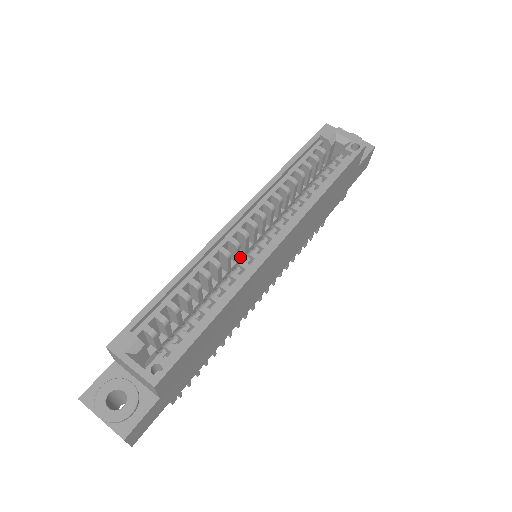
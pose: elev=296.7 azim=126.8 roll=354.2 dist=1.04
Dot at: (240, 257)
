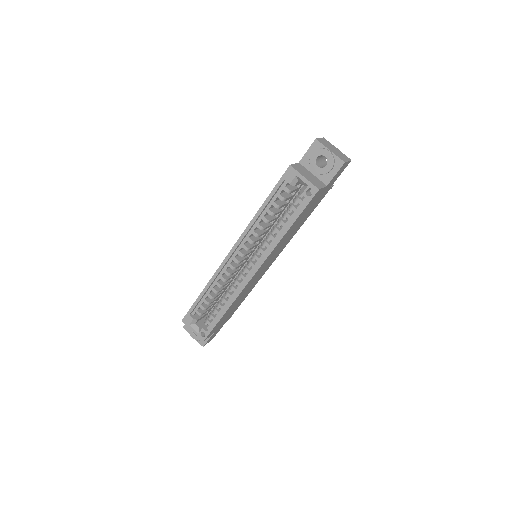
Dot at: (244, 262)
